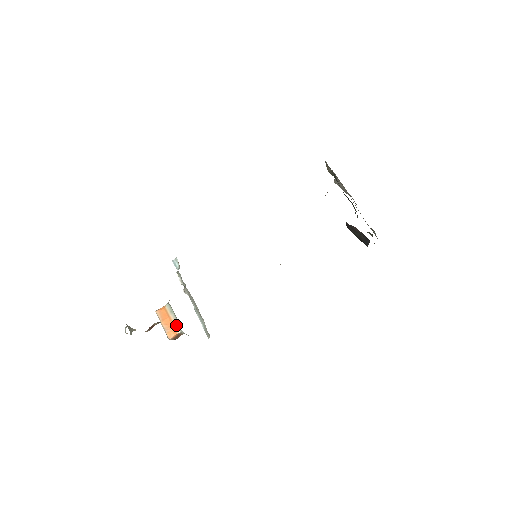
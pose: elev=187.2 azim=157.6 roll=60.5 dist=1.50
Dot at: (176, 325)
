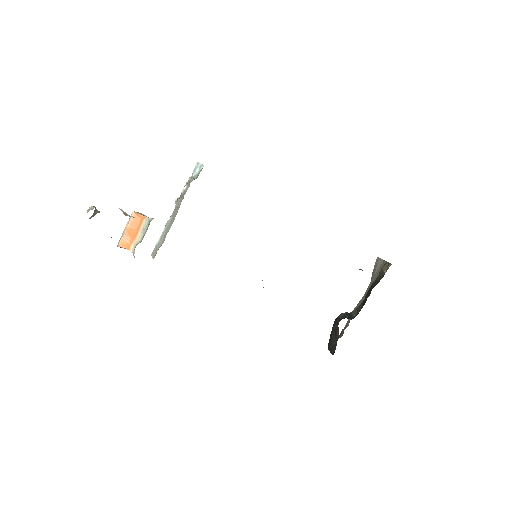
Dot at: (135, 245)
